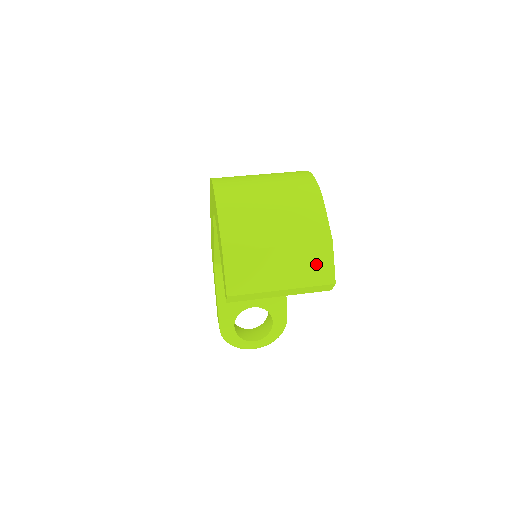
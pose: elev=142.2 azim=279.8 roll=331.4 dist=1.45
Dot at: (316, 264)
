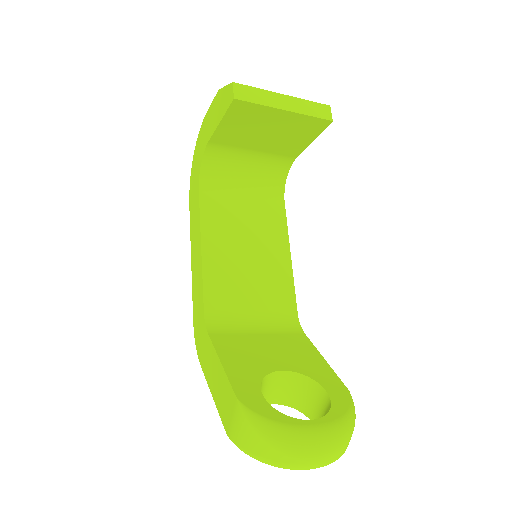
Dot at: occluded
